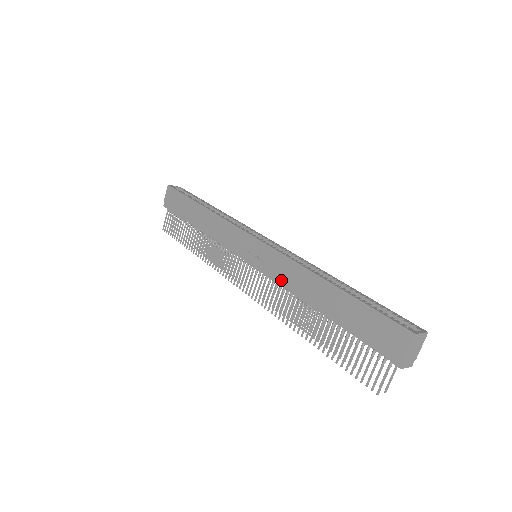
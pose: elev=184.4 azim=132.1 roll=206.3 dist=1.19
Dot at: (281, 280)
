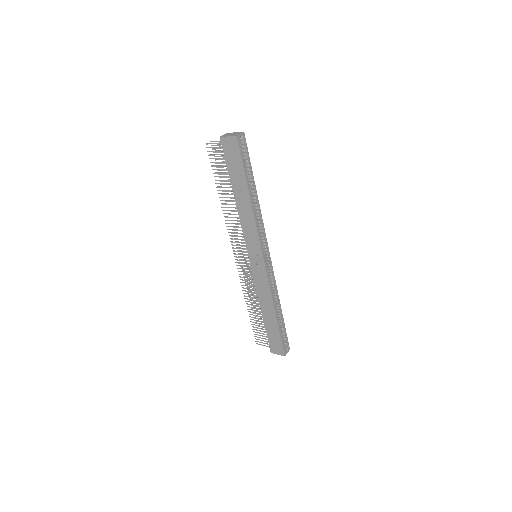
Dot at: (258, 287)
